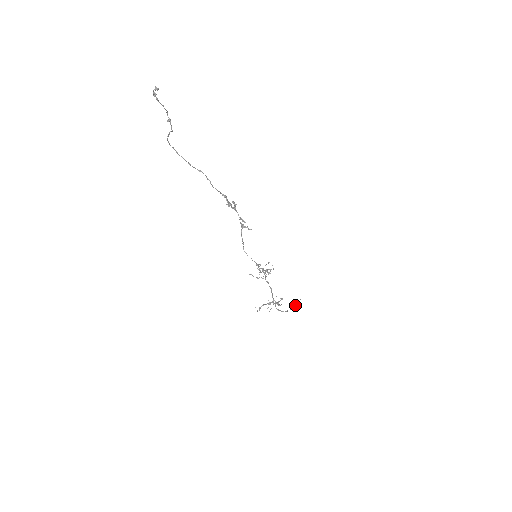
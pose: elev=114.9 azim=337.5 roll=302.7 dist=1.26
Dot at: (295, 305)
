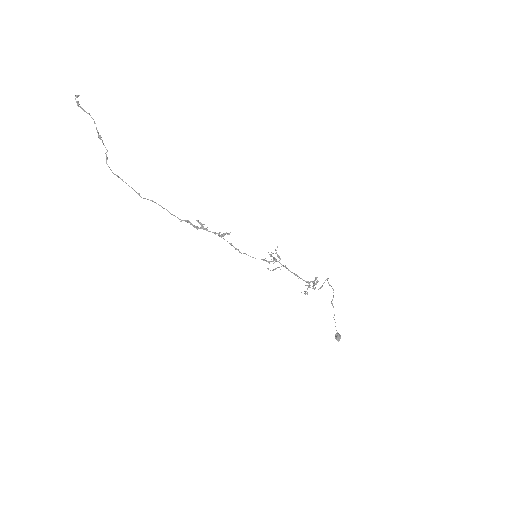
Dot at: (332, 299)
